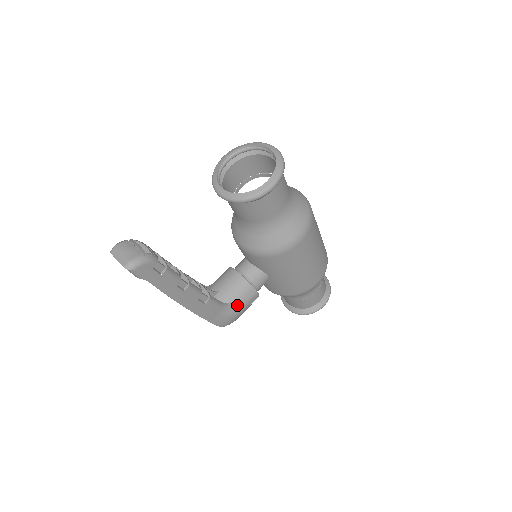
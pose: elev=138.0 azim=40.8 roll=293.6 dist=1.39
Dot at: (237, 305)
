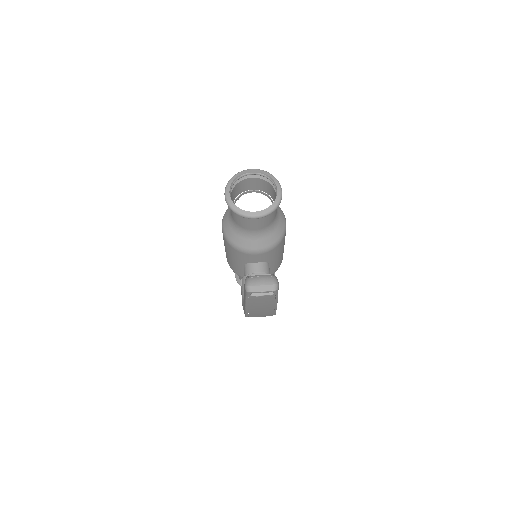
Dot at: occluded
